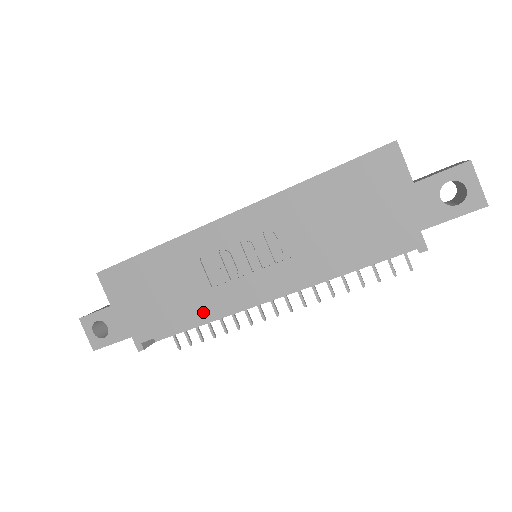
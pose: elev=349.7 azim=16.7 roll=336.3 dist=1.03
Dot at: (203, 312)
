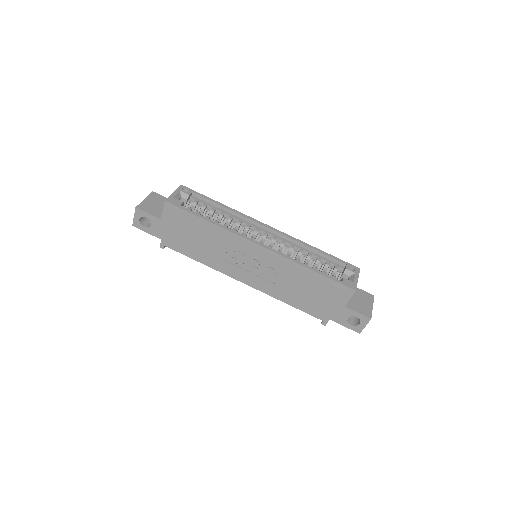
Dot at: (210, 263)
